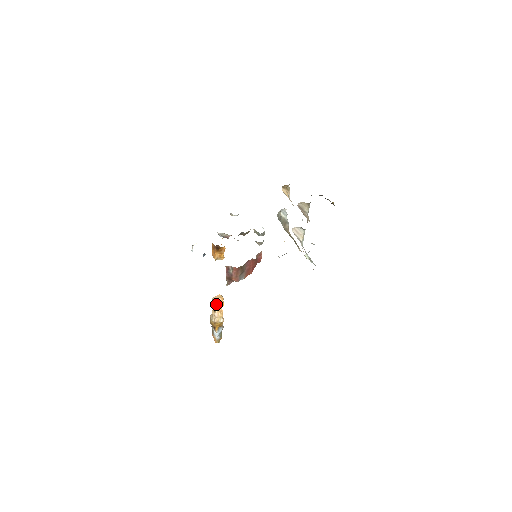
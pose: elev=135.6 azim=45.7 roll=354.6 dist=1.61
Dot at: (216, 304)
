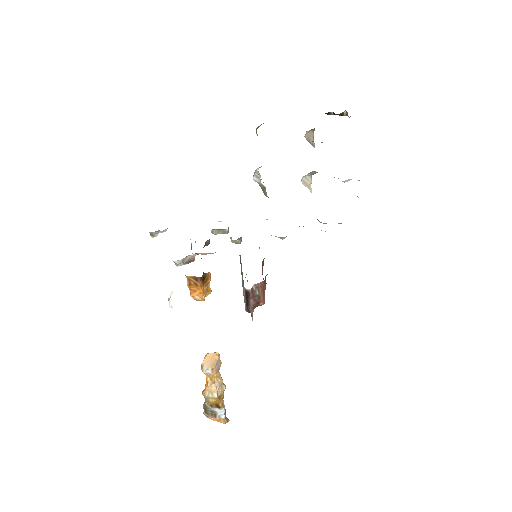
Dot at: (215, 369)
